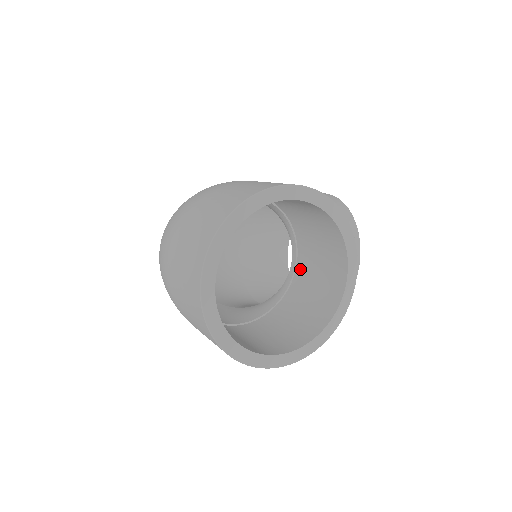
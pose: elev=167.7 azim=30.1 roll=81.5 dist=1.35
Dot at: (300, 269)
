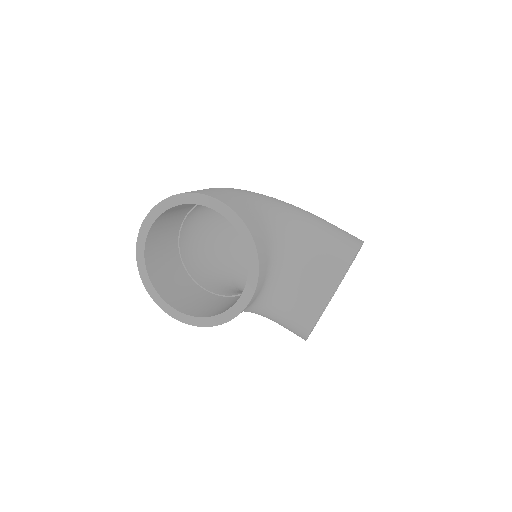
Dot at: occluded
